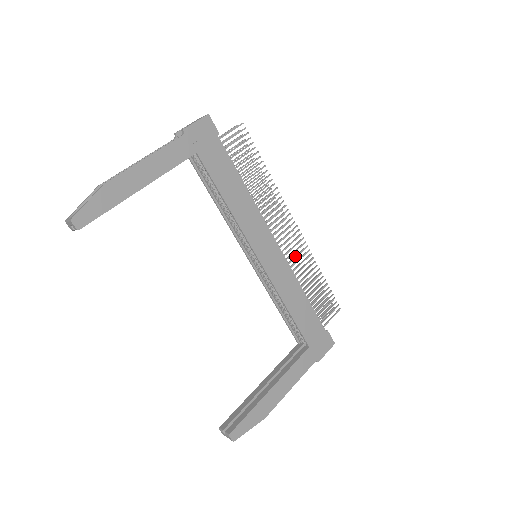
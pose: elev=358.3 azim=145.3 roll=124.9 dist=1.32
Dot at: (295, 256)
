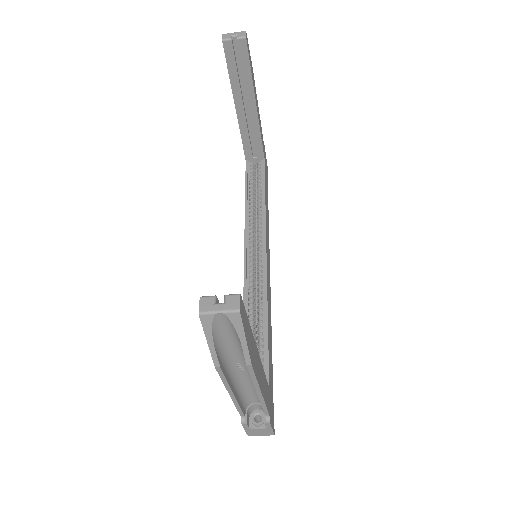
Dot at: occluded
